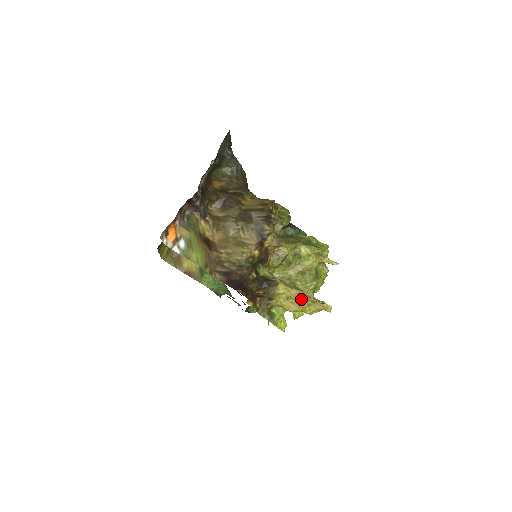
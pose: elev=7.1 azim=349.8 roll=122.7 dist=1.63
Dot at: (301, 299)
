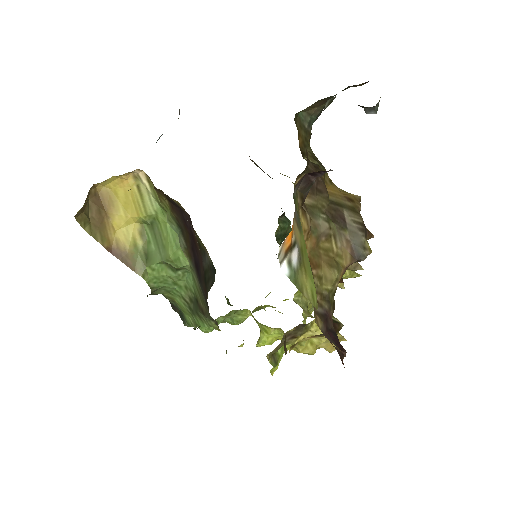
Dot at: occluded
